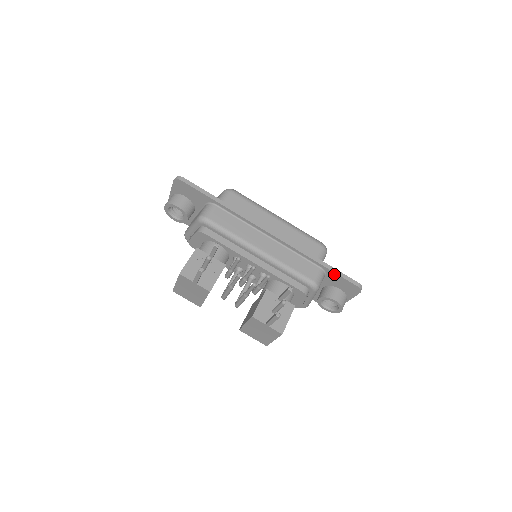
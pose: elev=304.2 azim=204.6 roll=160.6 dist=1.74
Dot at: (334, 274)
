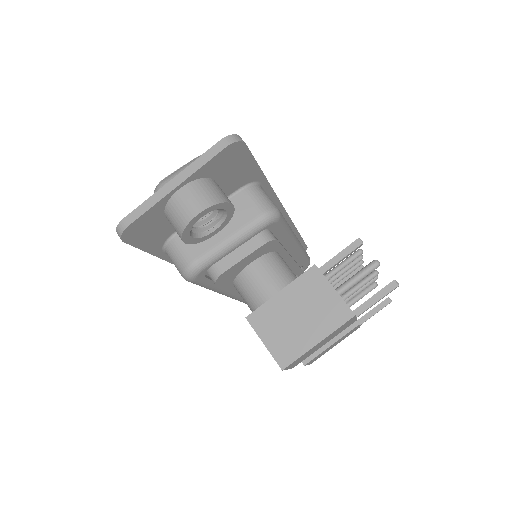
Dot at: (300, 242)
